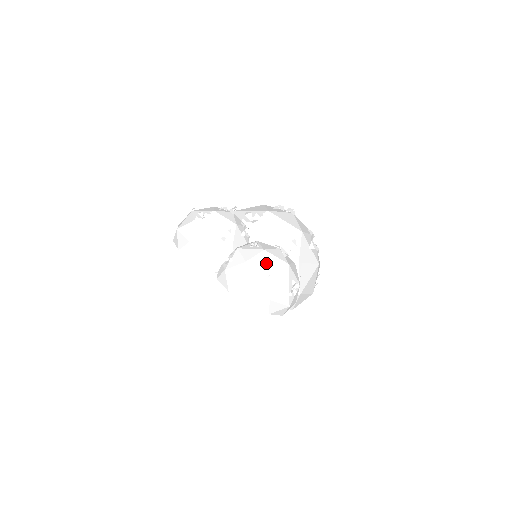
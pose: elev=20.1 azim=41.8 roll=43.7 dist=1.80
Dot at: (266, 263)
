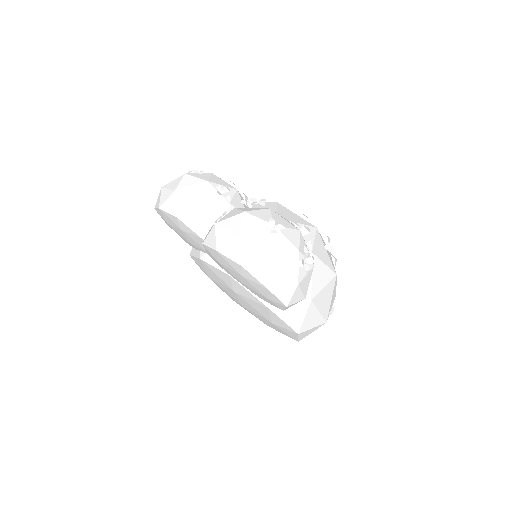
Dot at: occluded
